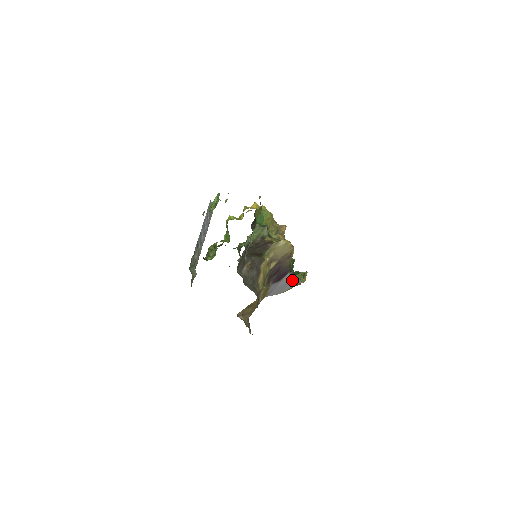
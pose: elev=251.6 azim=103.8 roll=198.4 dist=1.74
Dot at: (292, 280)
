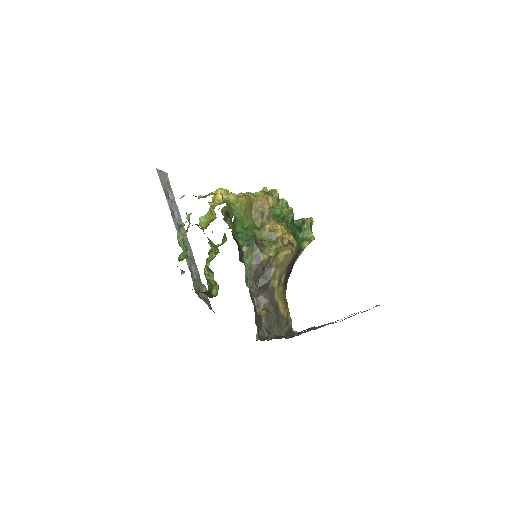
Dot at: (303, 250)
